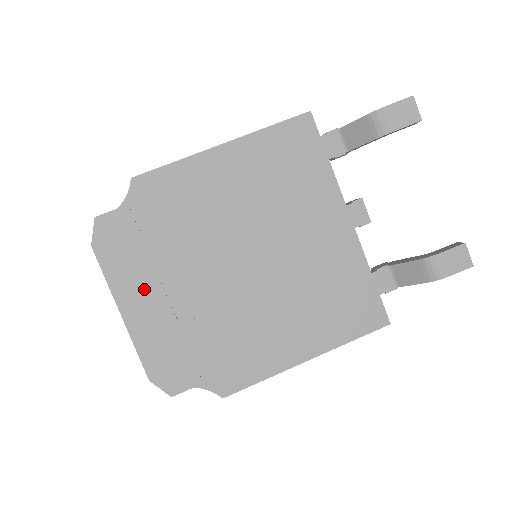
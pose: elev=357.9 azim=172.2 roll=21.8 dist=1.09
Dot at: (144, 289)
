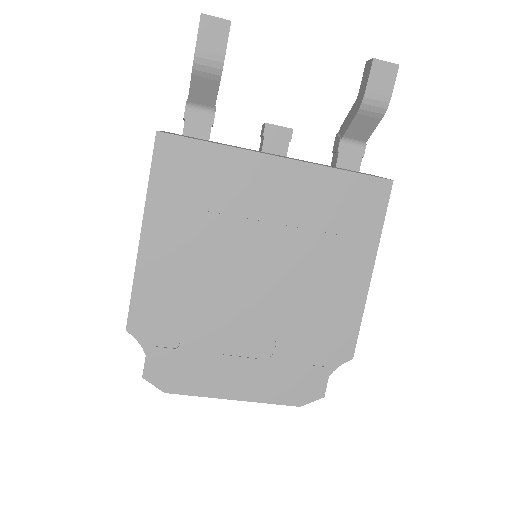
Dot at: (226, 371)
